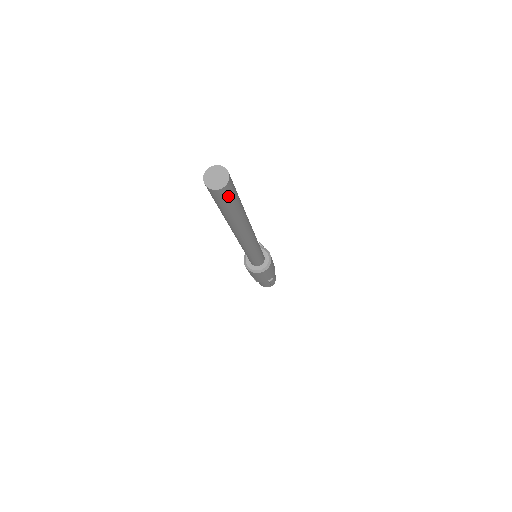
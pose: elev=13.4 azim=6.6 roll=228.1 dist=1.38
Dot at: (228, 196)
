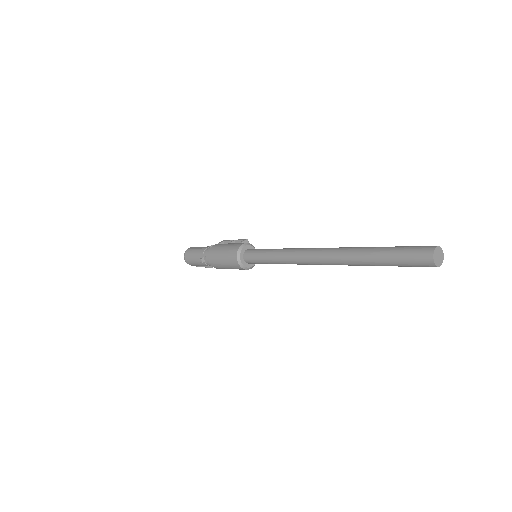
Dot at: (421, 266)
